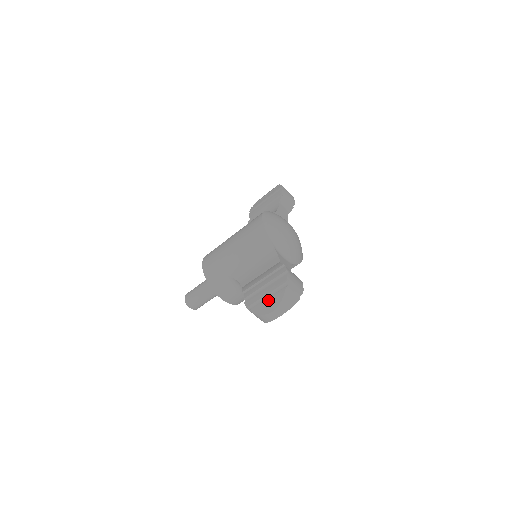
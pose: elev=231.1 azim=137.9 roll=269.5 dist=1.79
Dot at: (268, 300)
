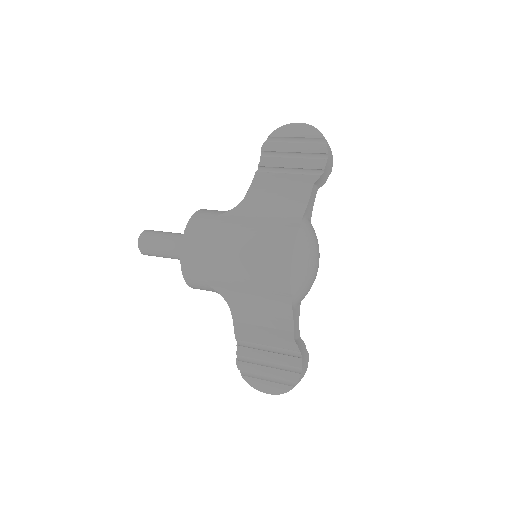
Dot at: (268, 383)
